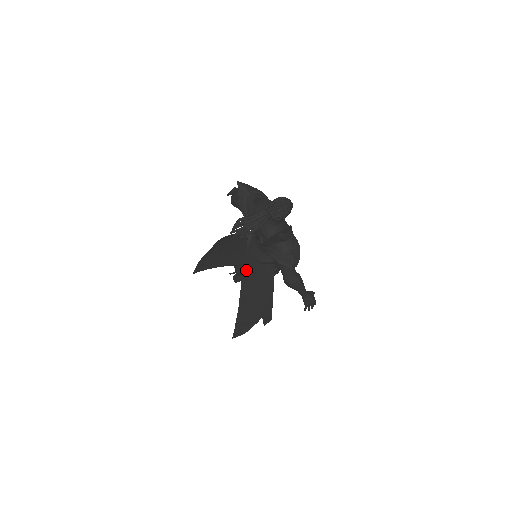
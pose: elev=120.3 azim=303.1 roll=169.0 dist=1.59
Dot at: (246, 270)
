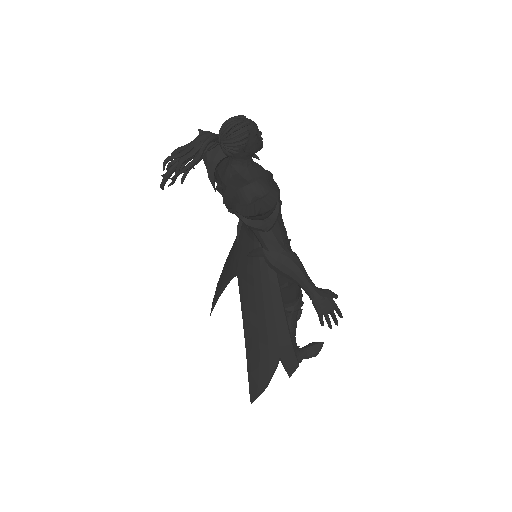
Dot at: (241, 276)
